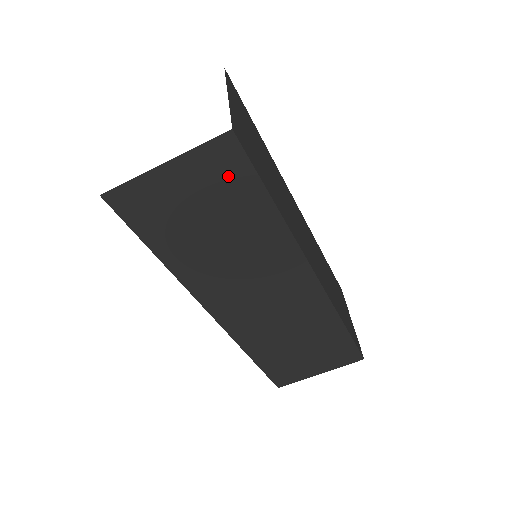
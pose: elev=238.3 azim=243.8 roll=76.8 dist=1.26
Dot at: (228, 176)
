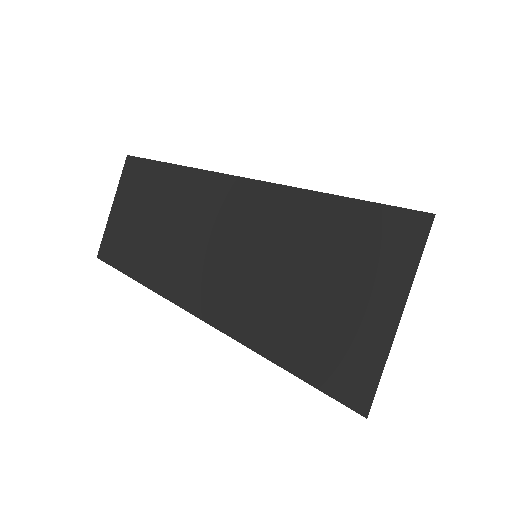
Dot at: (137, 178)
